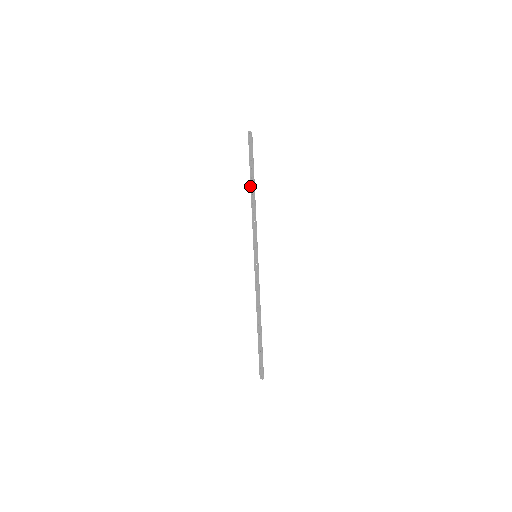
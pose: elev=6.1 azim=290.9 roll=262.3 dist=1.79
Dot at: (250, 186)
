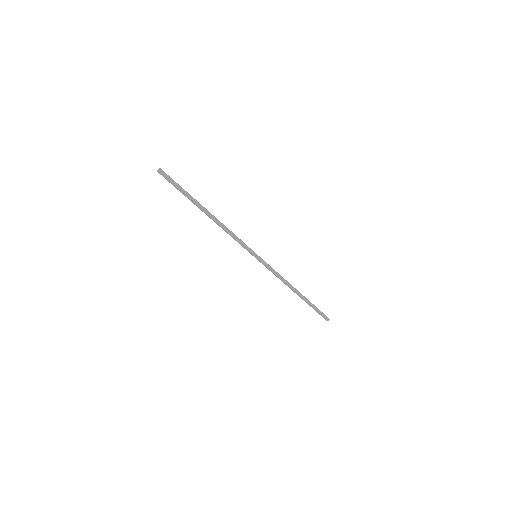
Dot at: occluded
